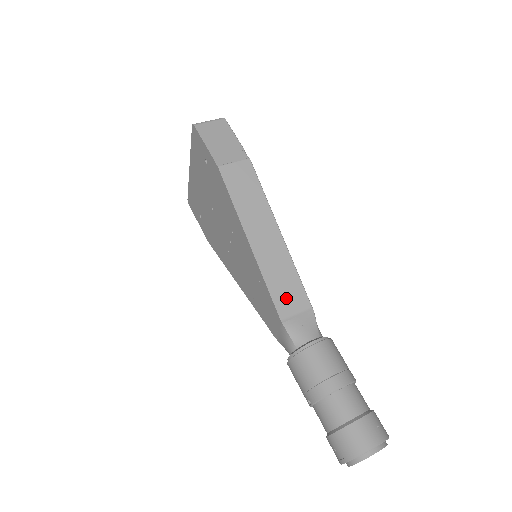
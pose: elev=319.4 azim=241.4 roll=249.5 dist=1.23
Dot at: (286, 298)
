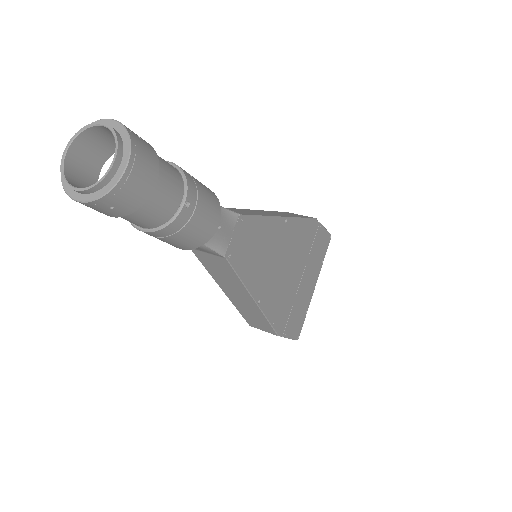
Dot at: occluded
